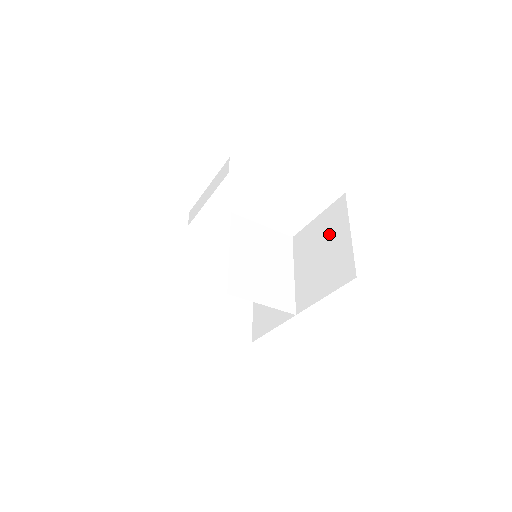
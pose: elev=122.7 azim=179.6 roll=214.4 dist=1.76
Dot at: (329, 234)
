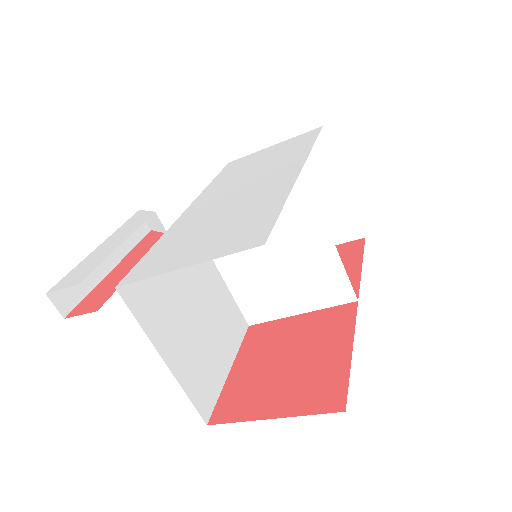
Dot at: occluded
